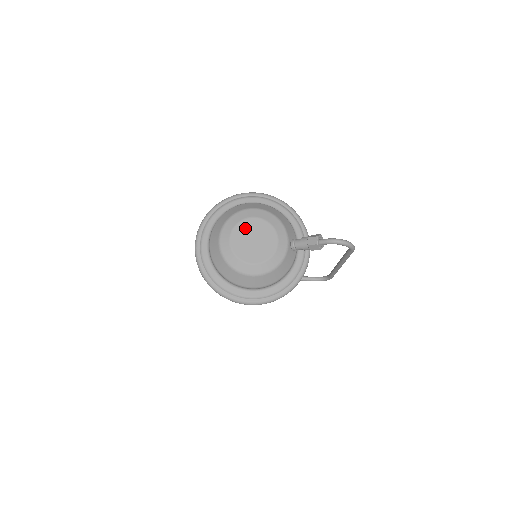
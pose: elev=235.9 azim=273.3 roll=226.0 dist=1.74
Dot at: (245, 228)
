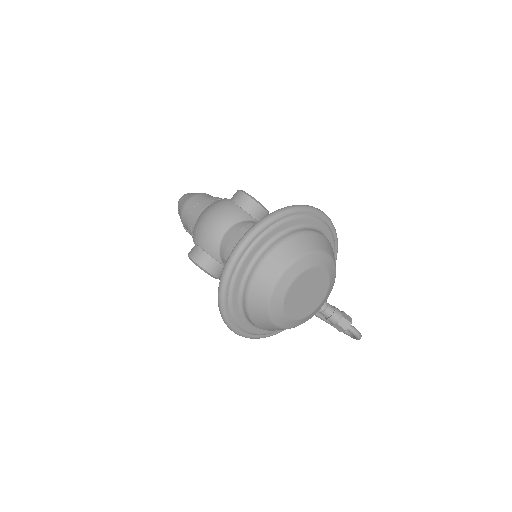
Dot at: (312, 277)
